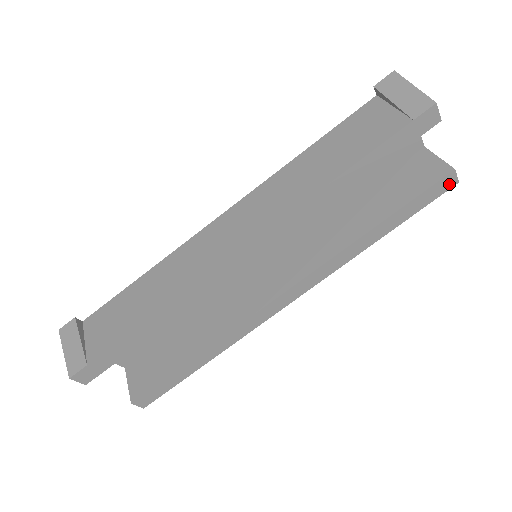
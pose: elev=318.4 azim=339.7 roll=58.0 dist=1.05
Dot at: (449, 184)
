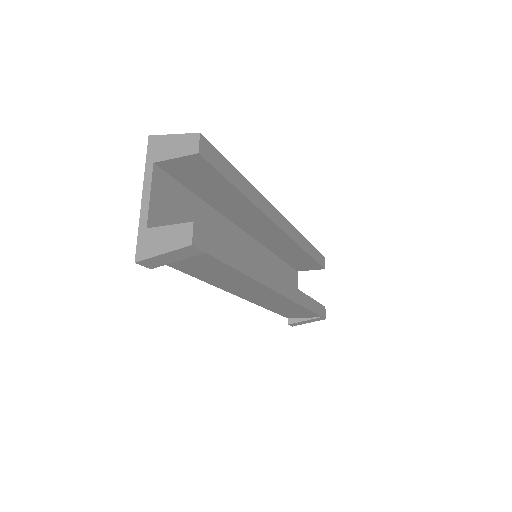
Dot at: (324, 314)
